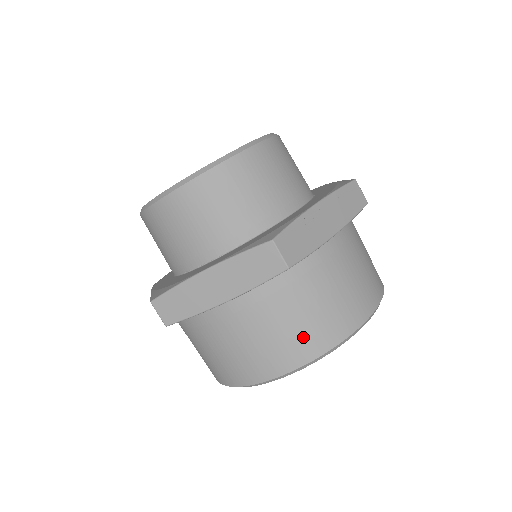
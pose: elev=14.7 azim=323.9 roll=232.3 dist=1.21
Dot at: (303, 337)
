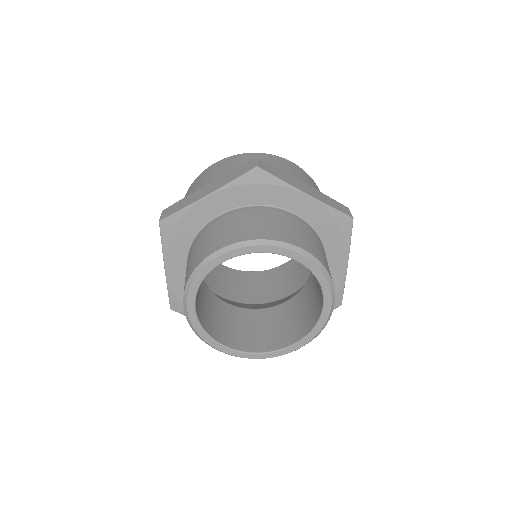
Dot at: occluded
